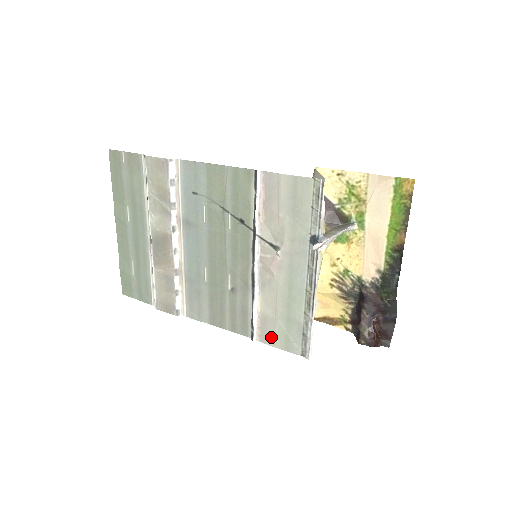
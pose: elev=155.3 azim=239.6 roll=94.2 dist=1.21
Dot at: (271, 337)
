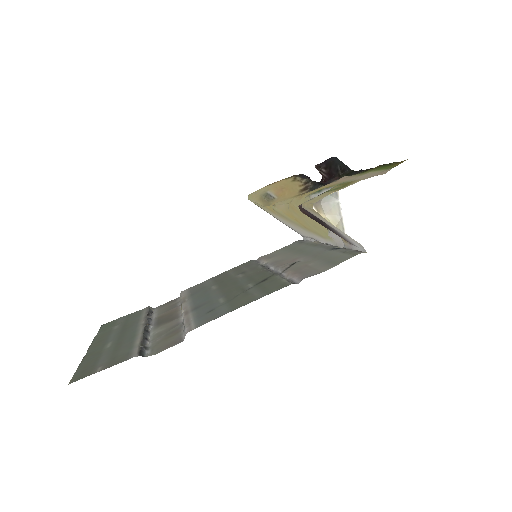
Dot at: (273, 254)
